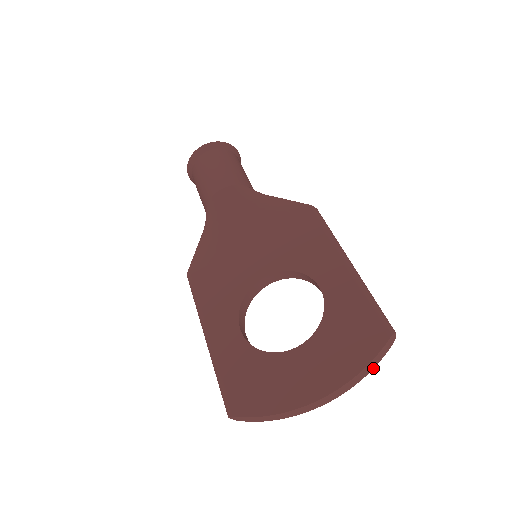
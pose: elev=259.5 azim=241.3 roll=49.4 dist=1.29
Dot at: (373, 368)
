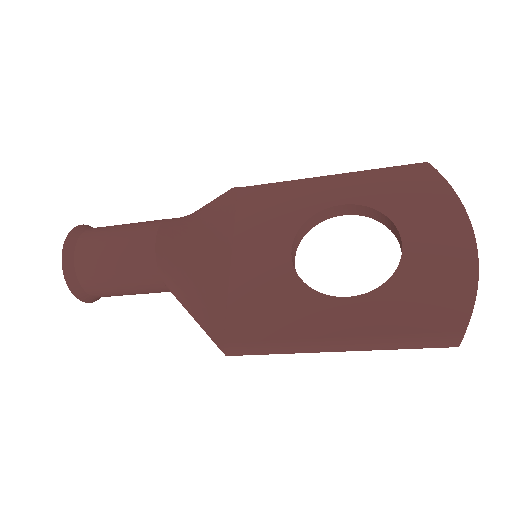
Dot at: occluded
